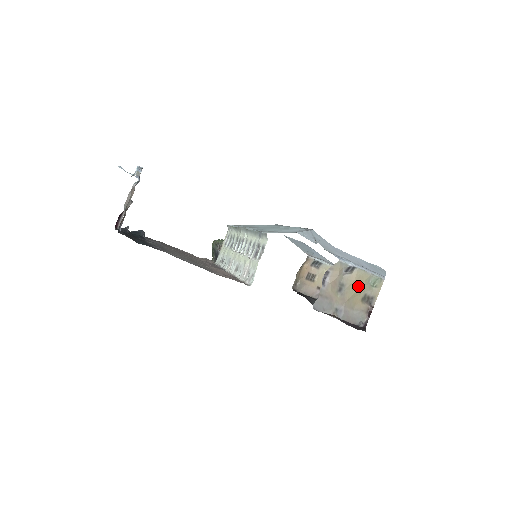
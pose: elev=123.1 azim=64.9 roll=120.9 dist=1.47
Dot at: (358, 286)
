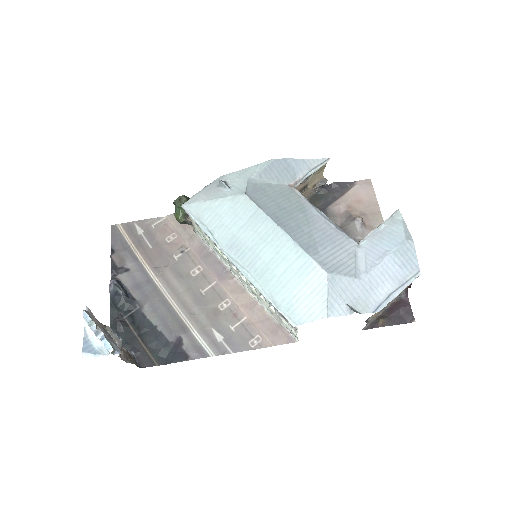
Dot at: occluded
